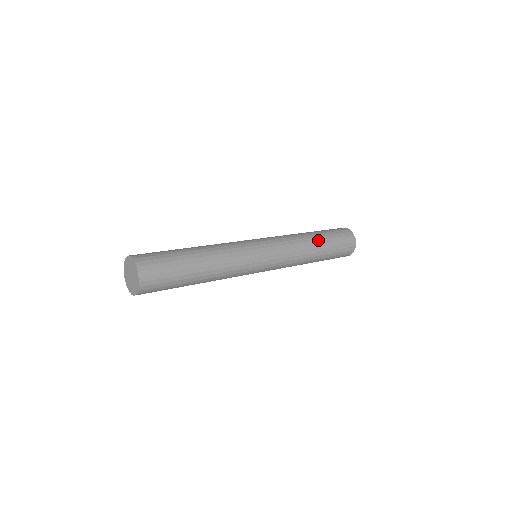
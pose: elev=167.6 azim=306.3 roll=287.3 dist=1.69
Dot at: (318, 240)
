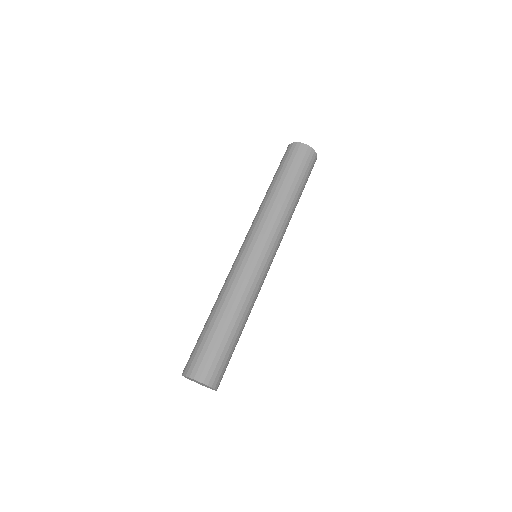
Dot at: occluded
